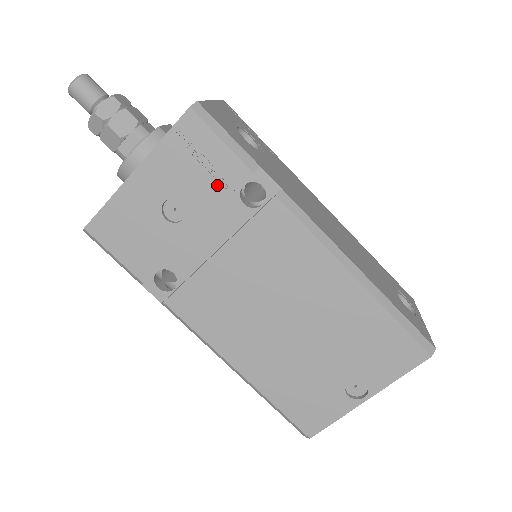
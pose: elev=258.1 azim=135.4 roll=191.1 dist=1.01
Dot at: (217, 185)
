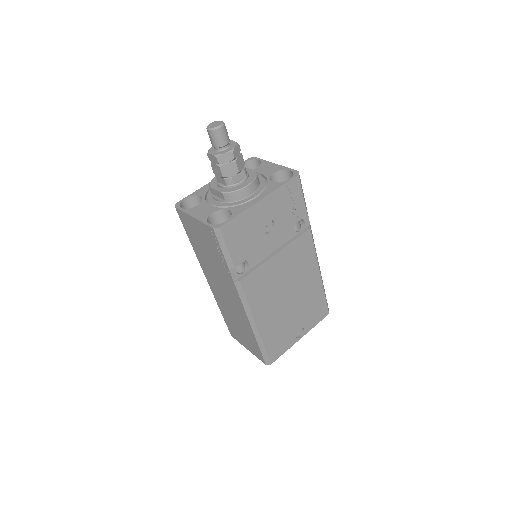
Dot at: (292, 217)
